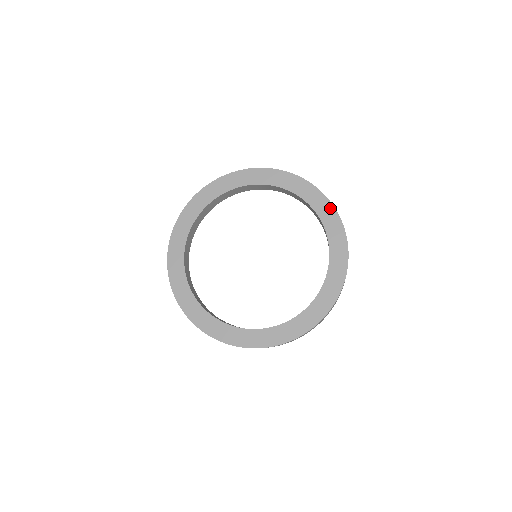
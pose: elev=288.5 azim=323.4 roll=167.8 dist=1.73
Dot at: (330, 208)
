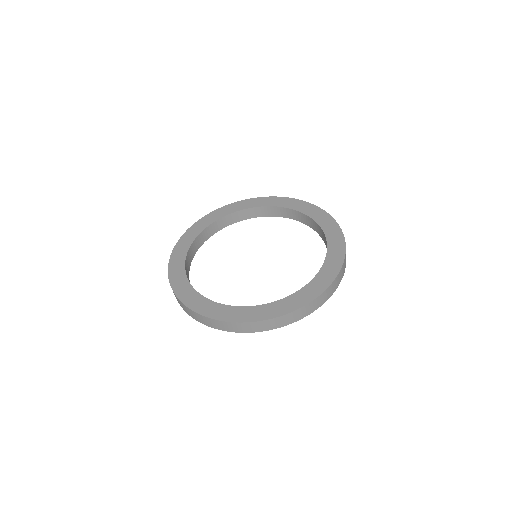
Dot at: (331, 220)
